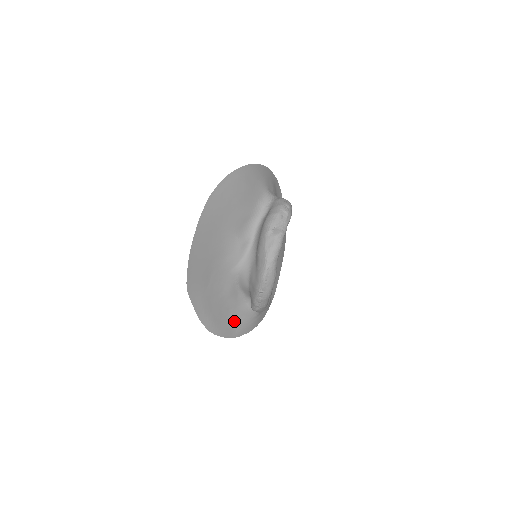
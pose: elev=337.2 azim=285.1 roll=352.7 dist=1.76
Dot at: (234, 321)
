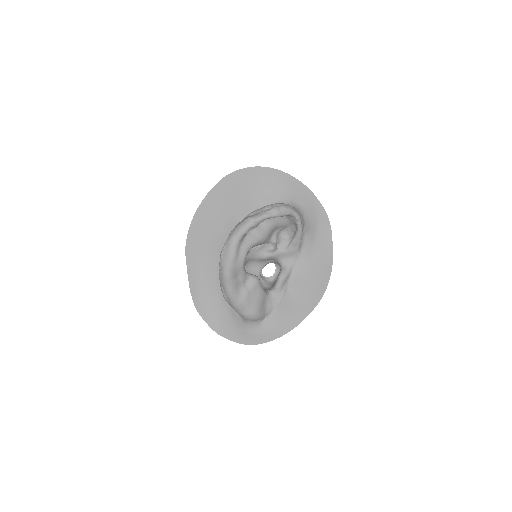
Dot at: (223, 315)
